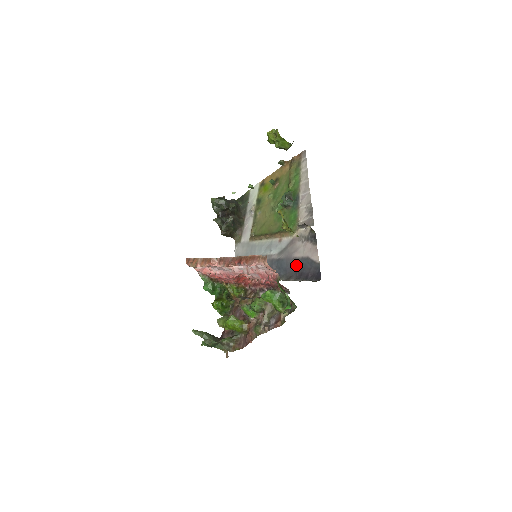
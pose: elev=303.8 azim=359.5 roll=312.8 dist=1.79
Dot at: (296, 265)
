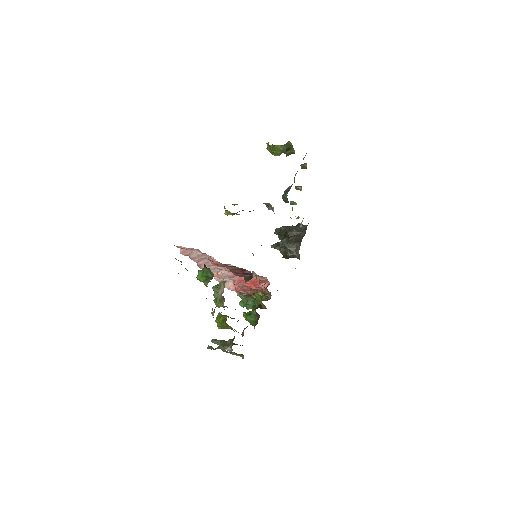
Dot at: occluded
